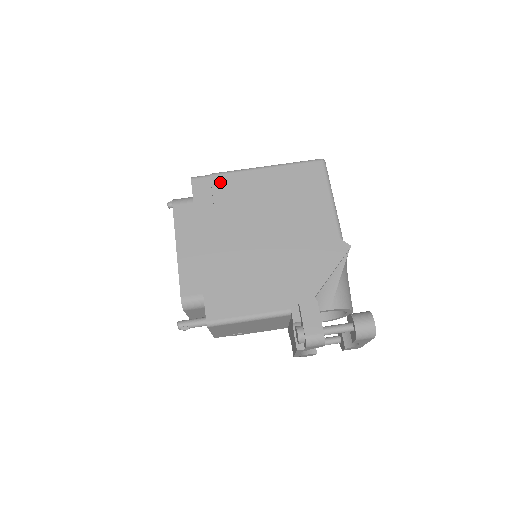
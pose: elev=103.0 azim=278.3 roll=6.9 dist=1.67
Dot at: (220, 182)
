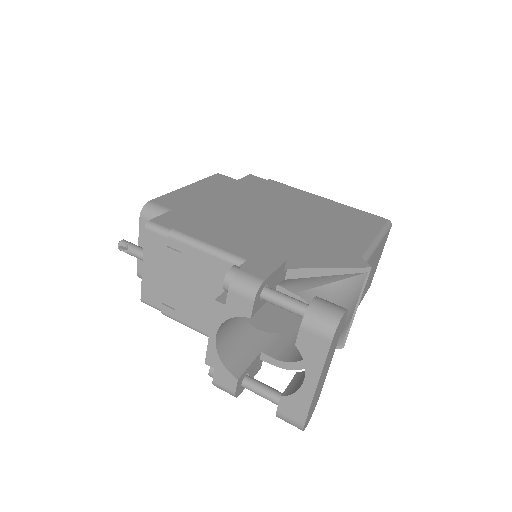
Dot at: (274, 184)
